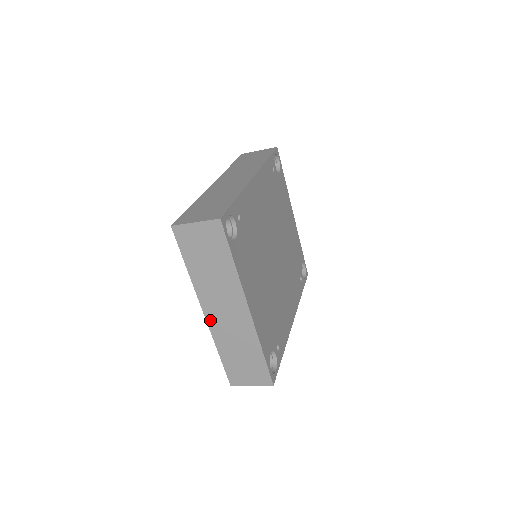
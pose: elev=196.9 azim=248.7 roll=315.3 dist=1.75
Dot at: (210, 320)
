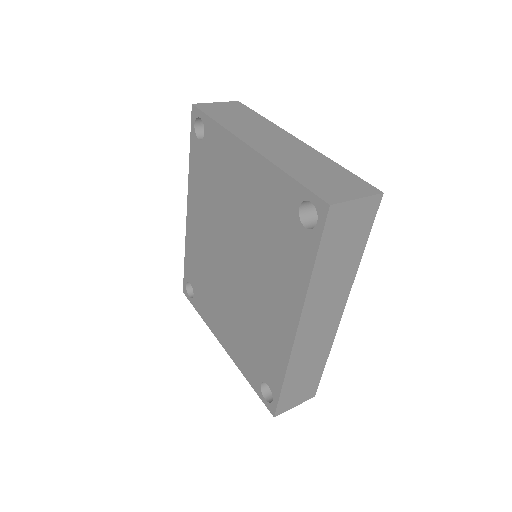
Dot at: occluded
